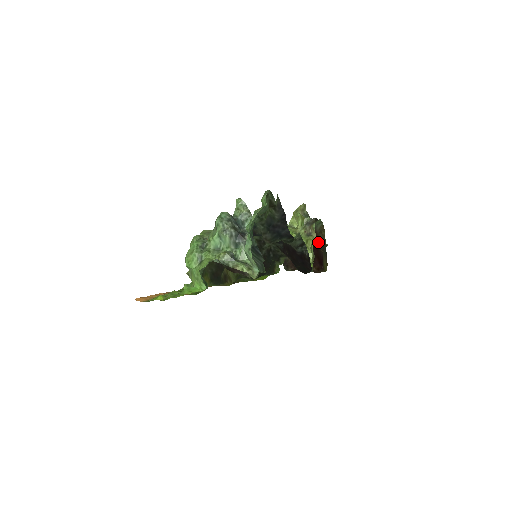
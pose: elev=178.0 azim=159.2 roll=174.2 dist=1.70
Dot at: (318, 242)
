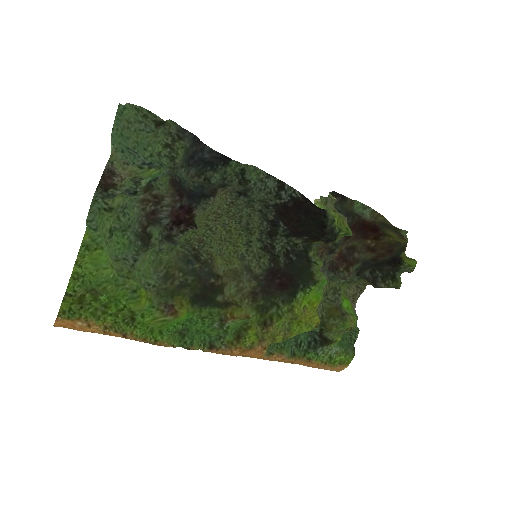
Dot at: occluded
